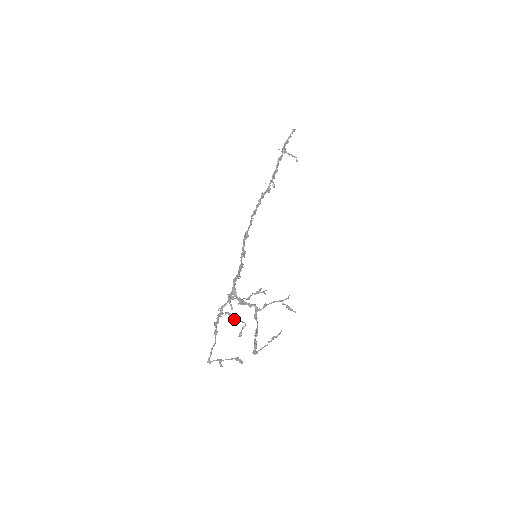
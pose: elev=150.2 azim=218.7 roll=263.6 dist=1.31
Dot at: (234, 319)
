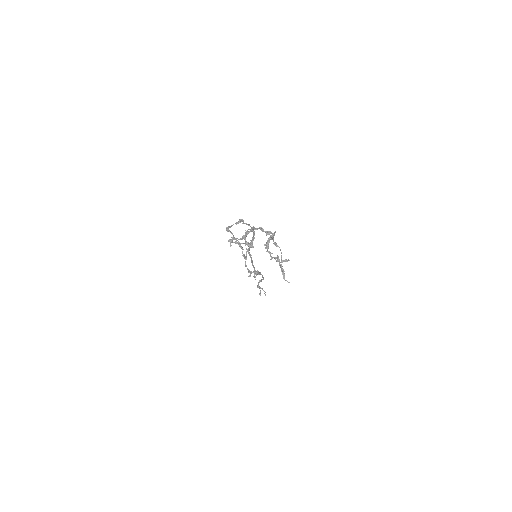
Dot at: (242, 247)
